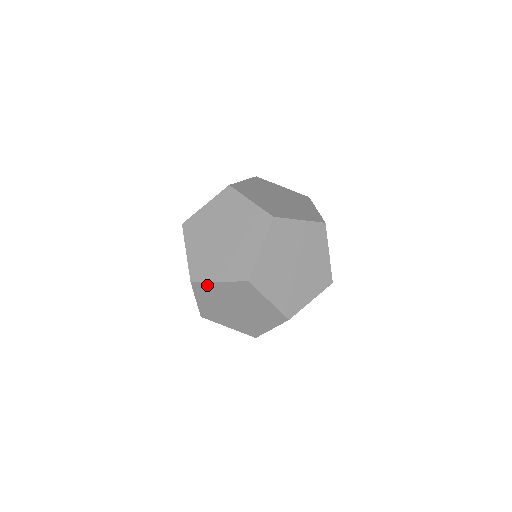
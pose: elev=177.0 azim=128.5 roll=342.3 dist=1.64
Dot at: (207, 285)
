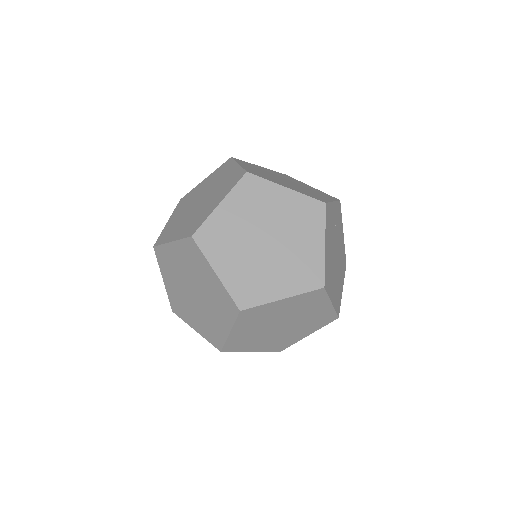
Dot at: (212, 224)
